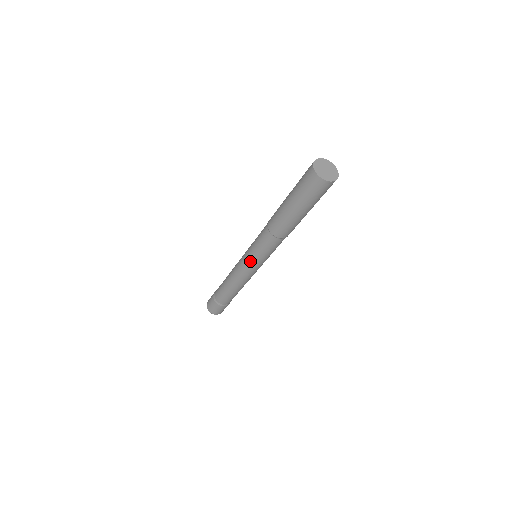
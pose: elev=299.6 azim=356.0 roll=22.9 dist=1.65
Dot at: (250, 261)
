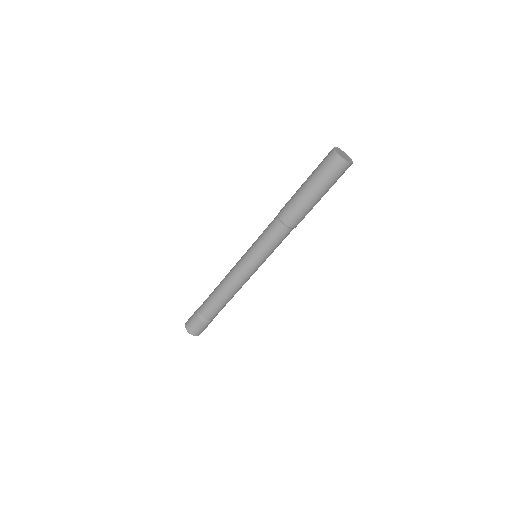
Dot at: (258, 262)
